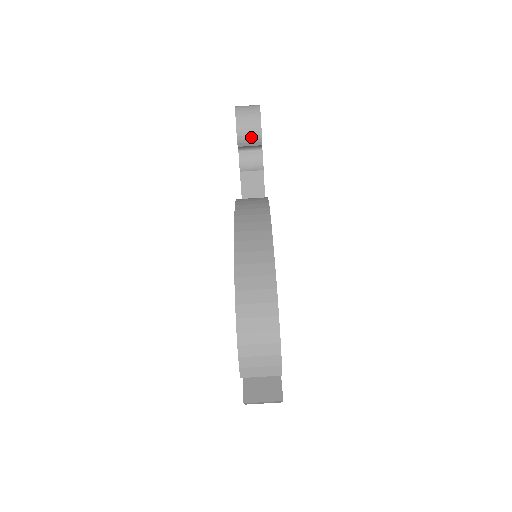
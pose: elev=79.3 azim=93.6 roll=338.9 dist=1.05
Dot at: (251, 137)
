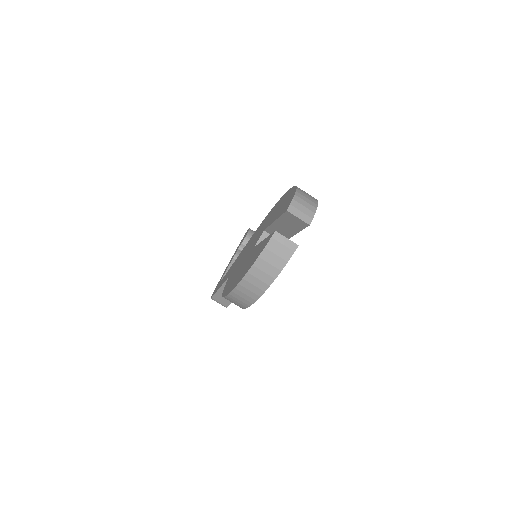
Dot at: occluded
